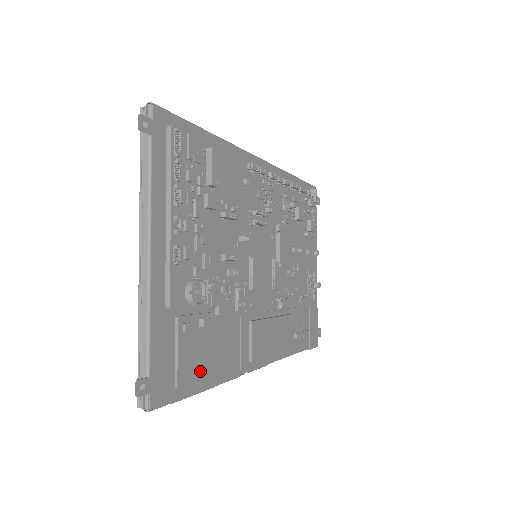
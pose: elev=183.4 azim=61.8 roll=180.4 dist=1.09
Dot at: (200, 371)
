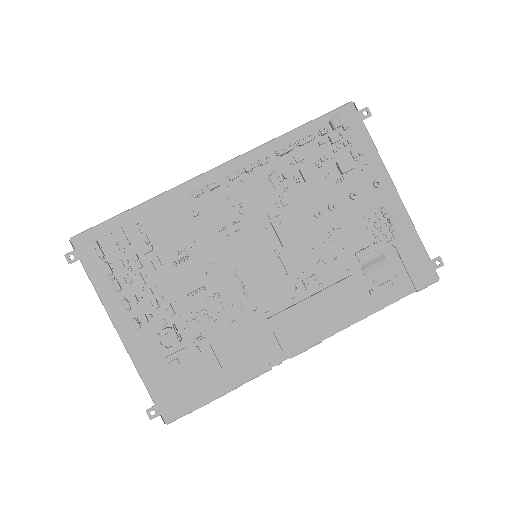
Dot at: (207, 385)
